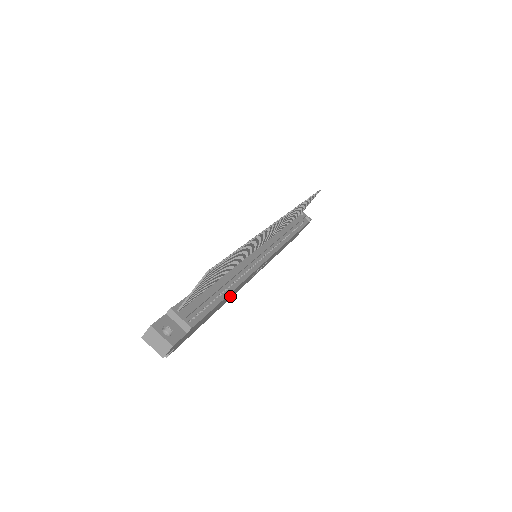
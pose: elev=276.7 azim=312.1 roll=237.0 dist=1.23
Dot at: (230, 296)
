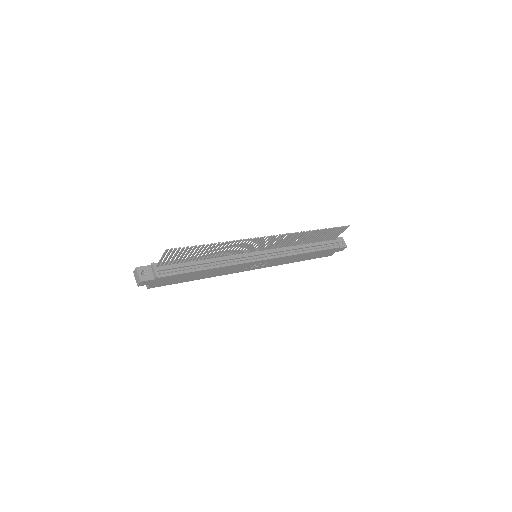
Dot at: (214, 273)
